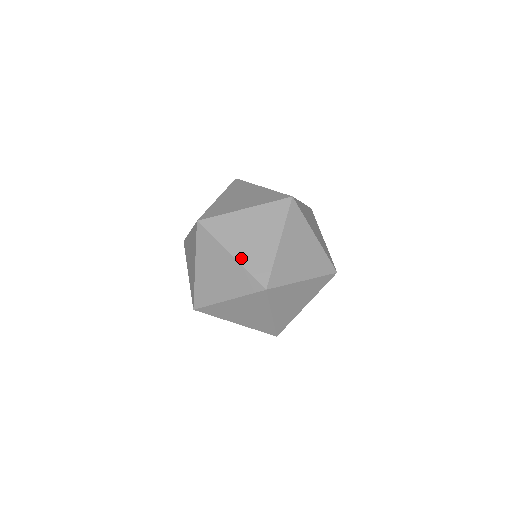
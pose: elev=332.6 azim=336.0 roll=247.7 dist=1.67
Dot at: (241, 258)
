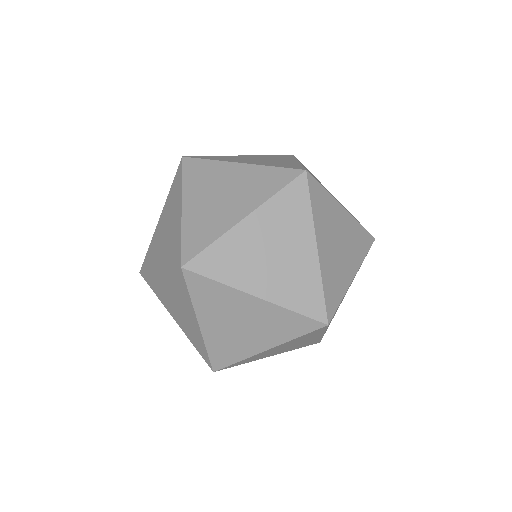
Dot at: (188, 216)
